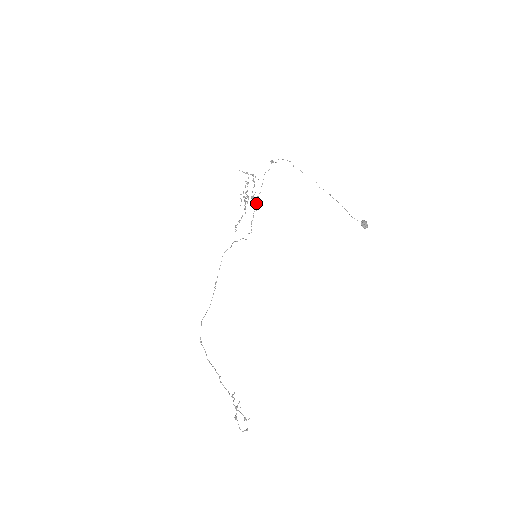
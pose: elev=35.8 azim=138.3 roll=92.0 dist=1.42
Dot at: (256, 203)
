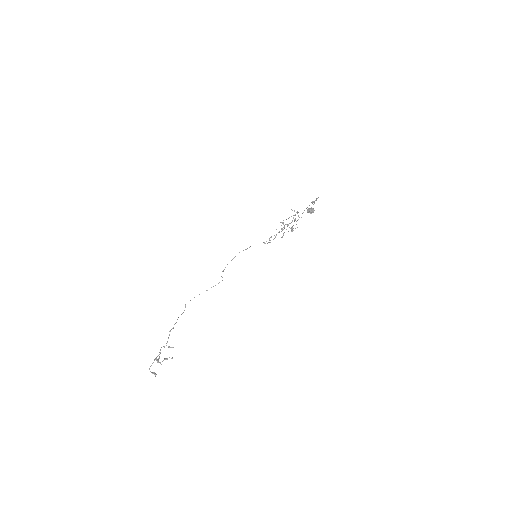
Dot at: occluded
